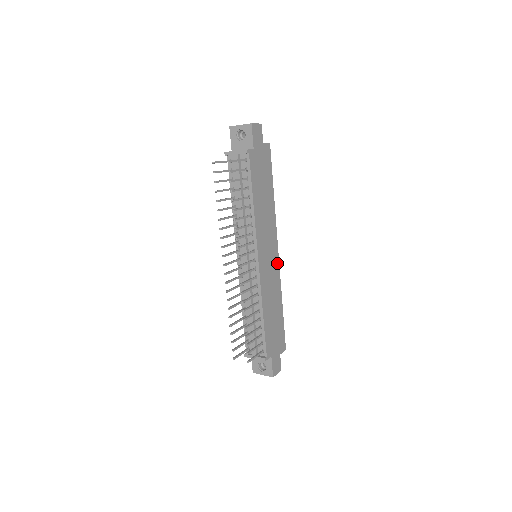
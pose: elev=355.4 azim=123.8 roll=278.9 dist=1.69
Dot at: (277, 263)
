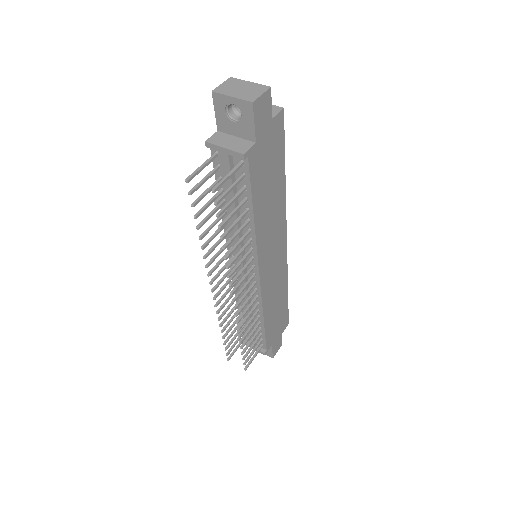
Dot at: (284, 255)
